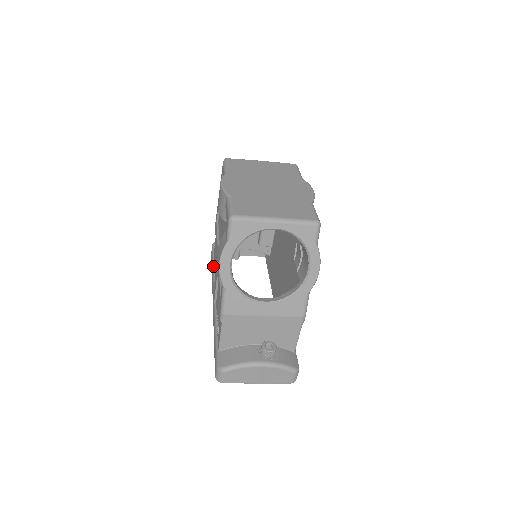
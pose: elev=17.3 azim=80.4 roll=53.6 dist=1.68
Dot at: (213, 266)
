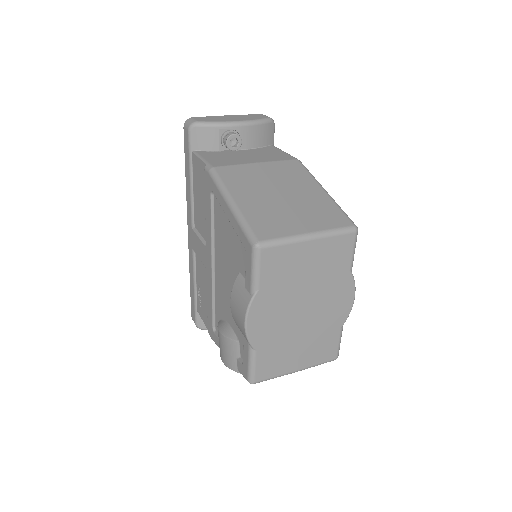
Dot at: (191, 184)
